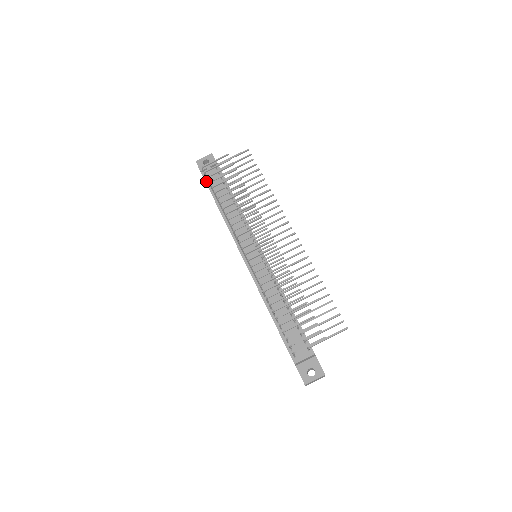
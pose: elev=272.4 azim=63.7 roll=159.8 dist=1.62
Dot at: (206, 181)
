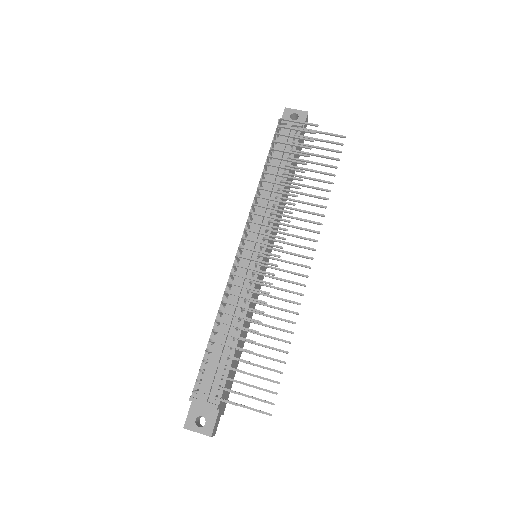
Dot at: occluded
